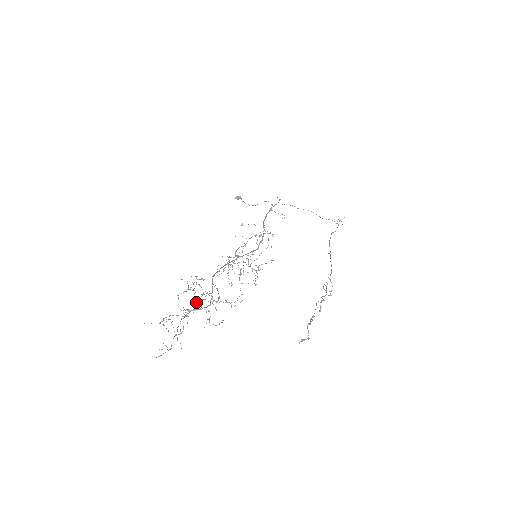
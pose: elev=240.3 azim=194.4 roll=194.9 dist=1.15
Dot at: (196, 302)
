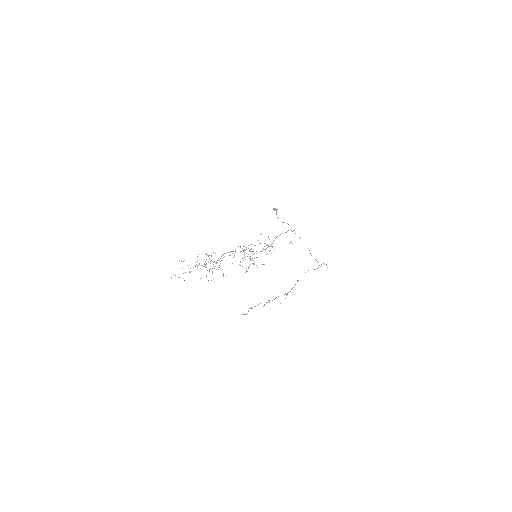
Dot at: occluded
